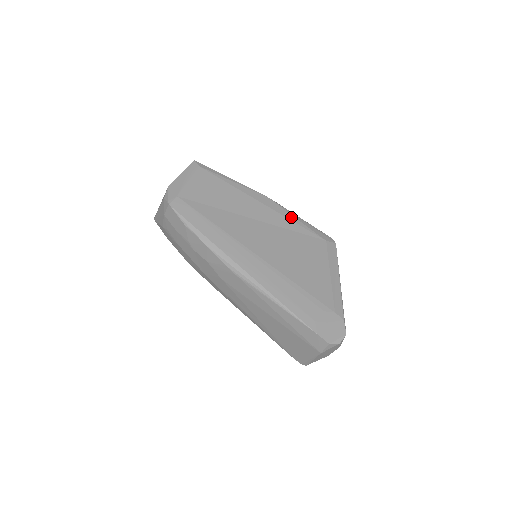
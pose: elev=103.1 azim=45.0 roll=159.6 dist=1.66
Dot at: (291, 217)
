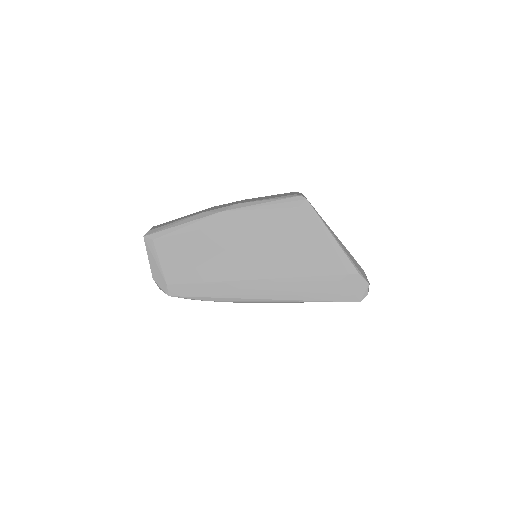
Dot at: (255, 213)
